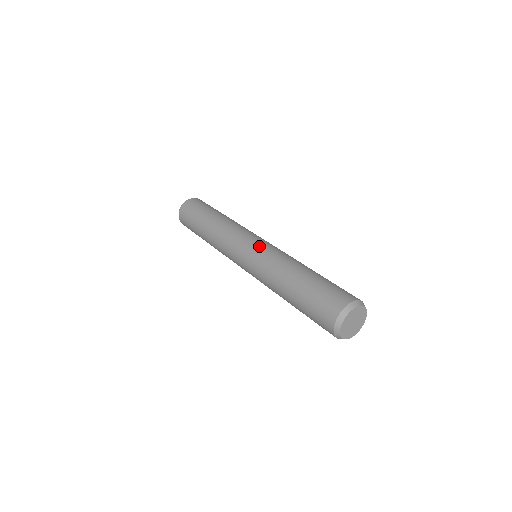
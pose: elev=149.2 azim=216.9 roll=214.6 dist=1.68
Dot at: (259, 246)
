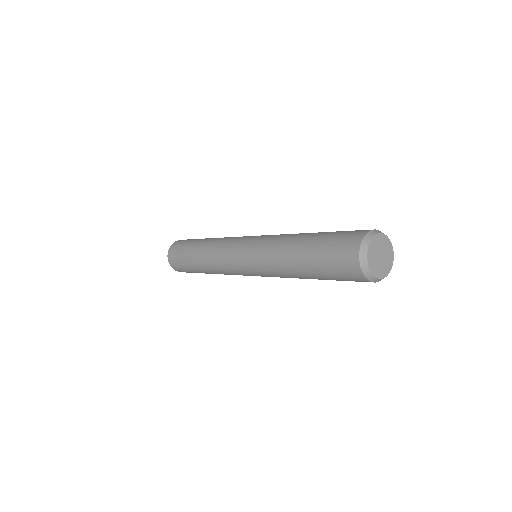
Dot at: occluded
